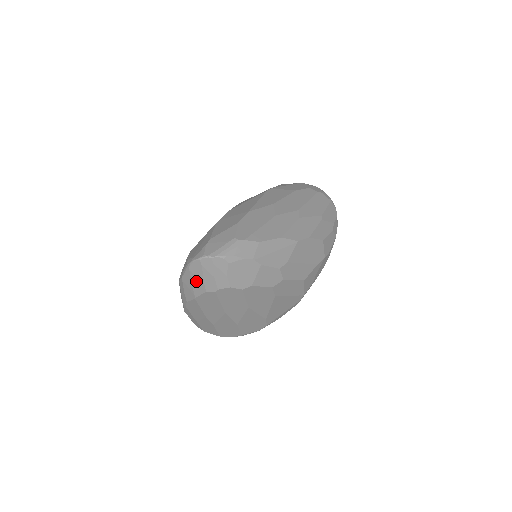
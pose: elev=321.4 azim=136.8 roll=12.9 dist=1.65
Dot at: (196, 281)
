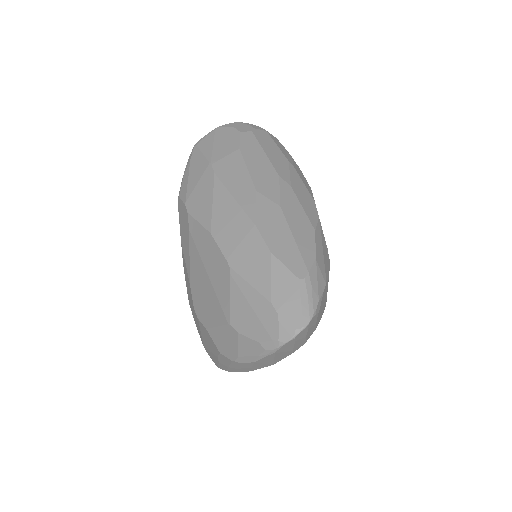
Dot at: (281, 355)
